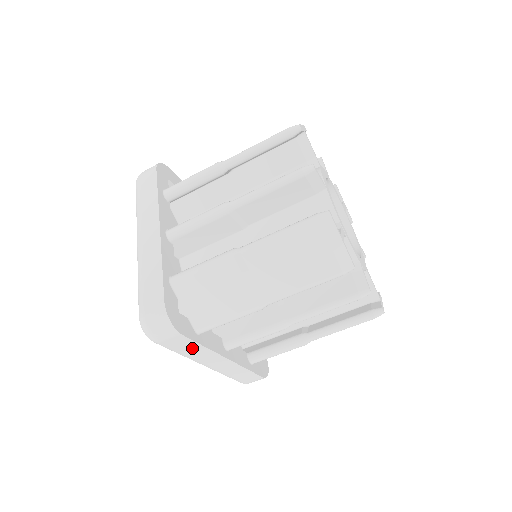
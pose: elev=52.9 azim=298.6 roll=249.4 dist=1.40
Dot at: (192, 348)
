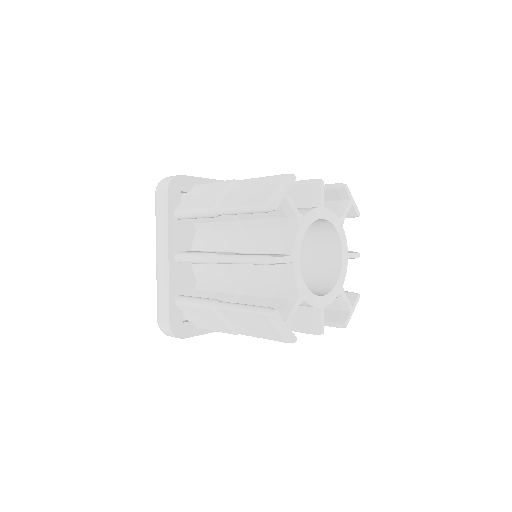
Dot at: occluded
